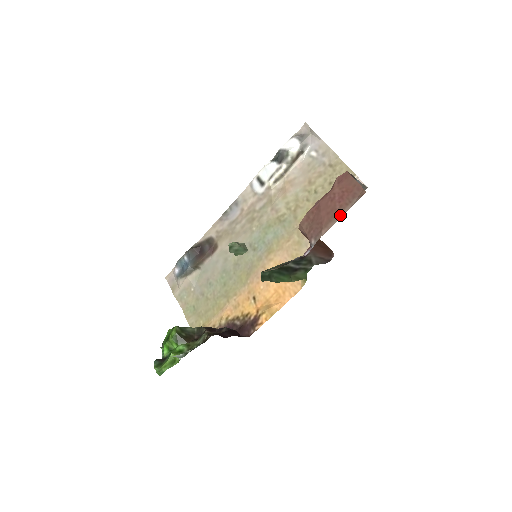
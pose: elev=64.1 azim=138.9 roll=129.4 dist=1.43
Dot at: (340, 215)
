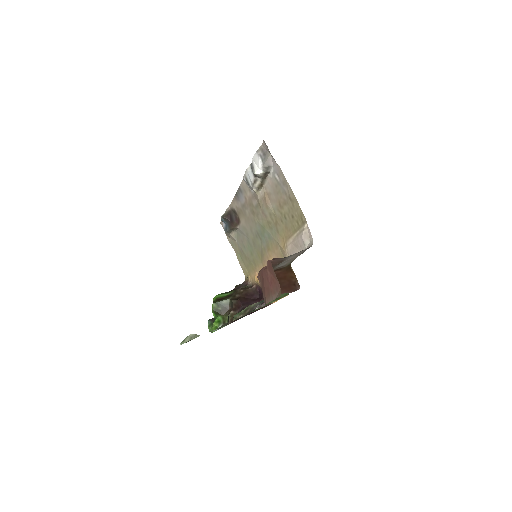
Dot at: (271, 298)
